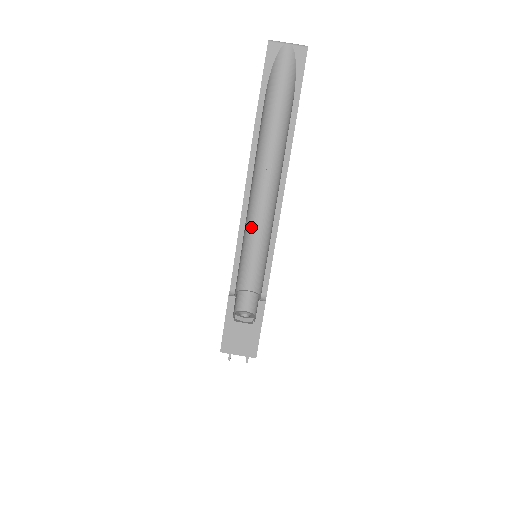
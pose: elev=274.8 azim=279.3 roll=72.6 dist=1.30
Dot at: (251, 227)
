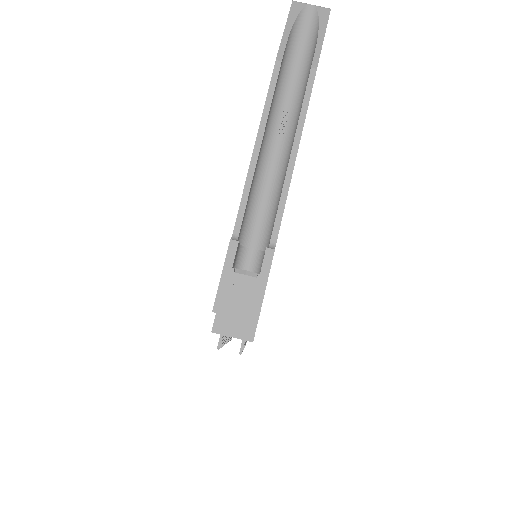
Dot at: (262, 175)
